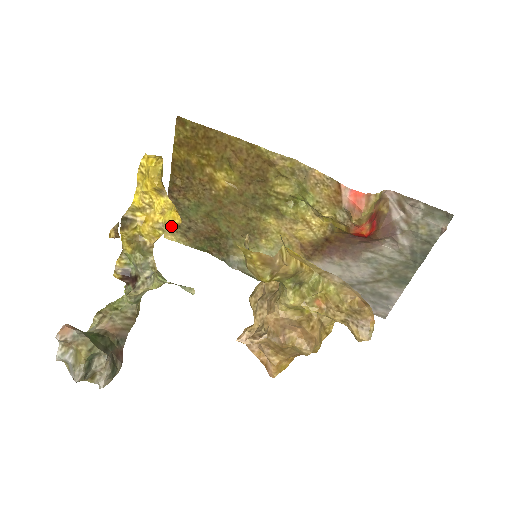
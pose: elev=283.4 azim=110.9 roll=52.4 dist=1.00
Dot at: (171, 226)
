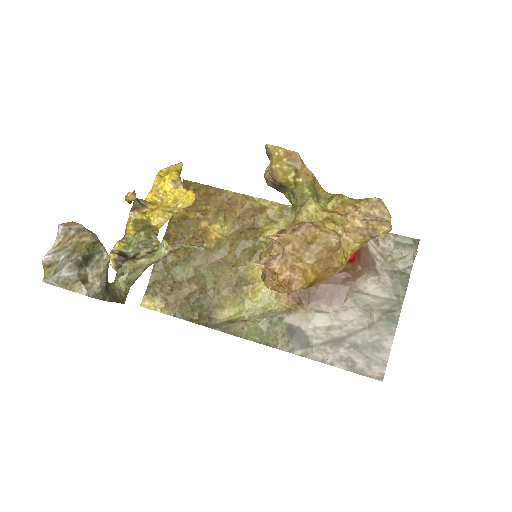
Dot at: (152, 290)
